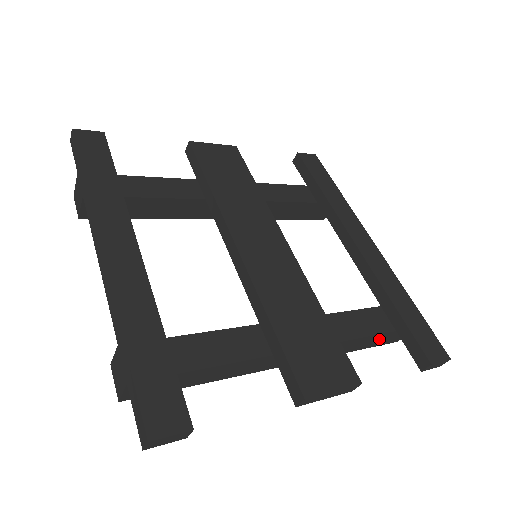
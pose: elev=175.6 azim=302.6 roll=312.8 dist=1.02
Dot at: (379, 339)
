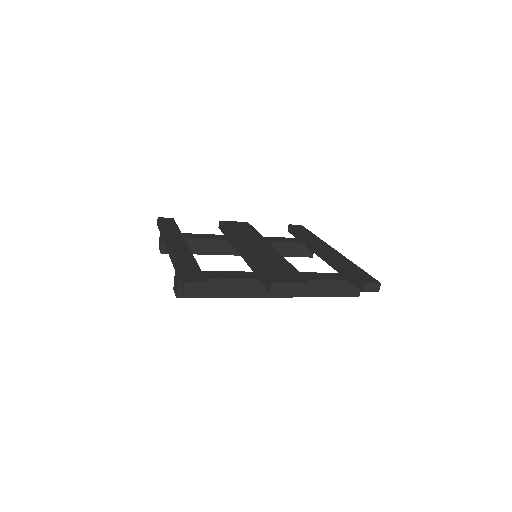
Dot at: (338, 287)
